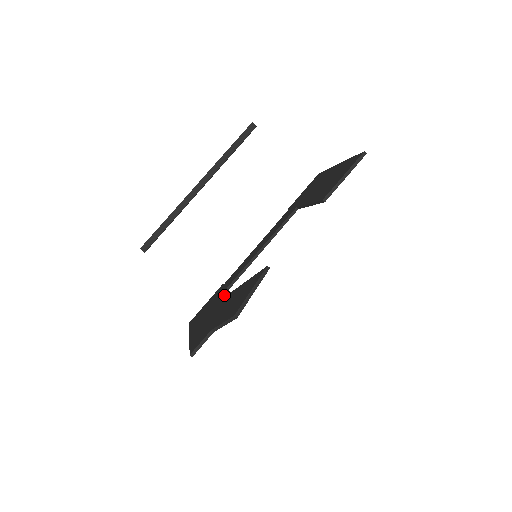
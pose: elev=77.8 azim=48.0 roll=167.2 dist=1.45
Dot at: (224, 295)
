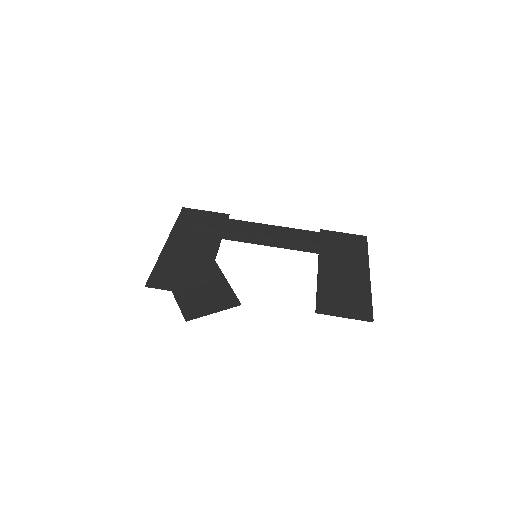
Dot at: (212, 248)
